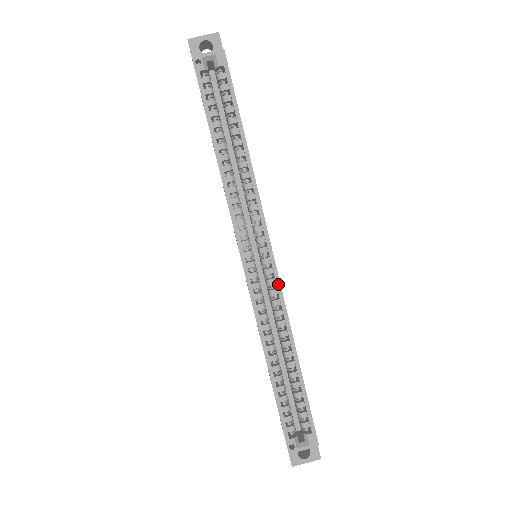
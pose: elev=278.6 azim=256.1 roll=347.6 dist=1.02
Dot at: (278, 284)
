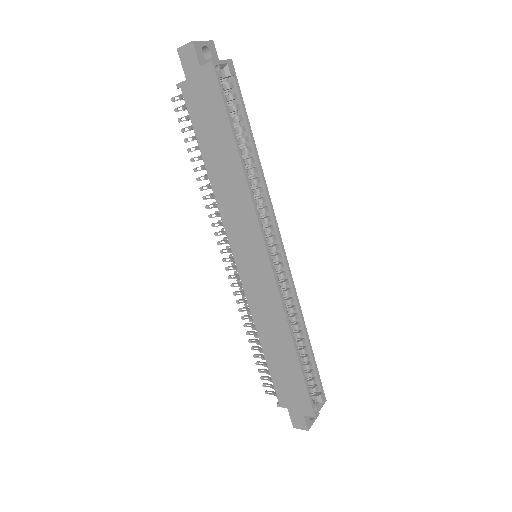
Dot at: (290, 275)
